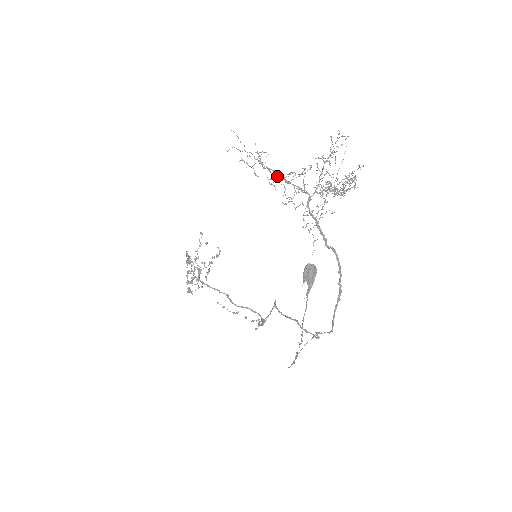
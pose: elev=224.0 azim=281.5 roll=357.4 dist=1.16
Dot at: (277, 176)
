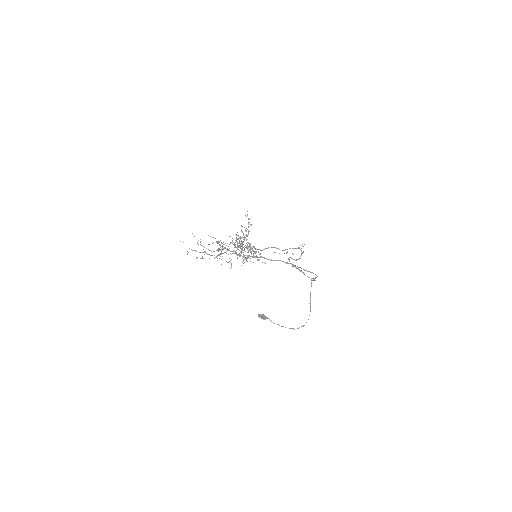
Dot at: occluded
